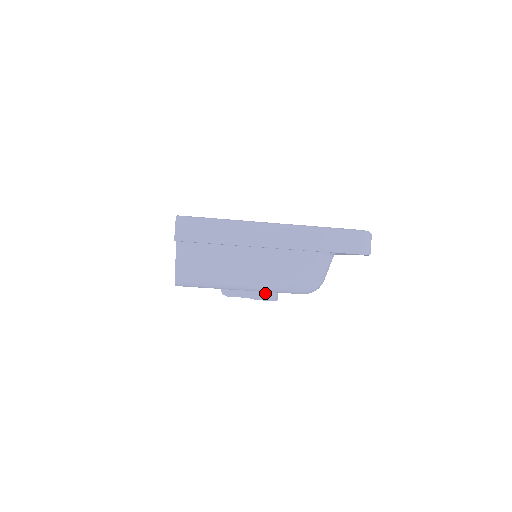
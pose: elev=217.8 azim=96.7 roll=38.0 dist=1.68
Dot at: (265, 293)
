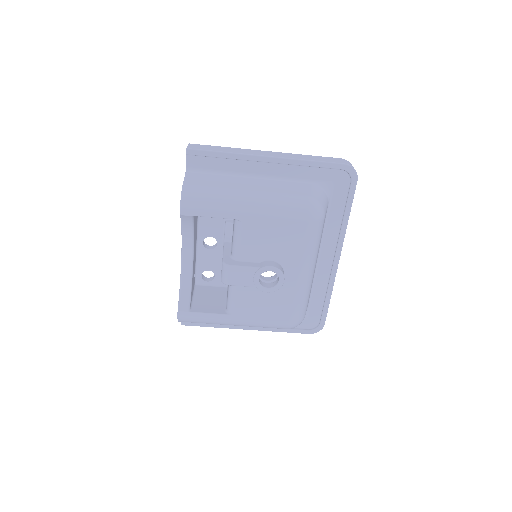
Dot at: (269, 262)
